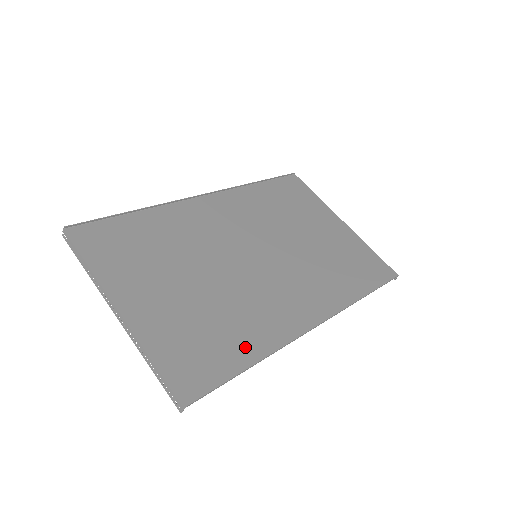
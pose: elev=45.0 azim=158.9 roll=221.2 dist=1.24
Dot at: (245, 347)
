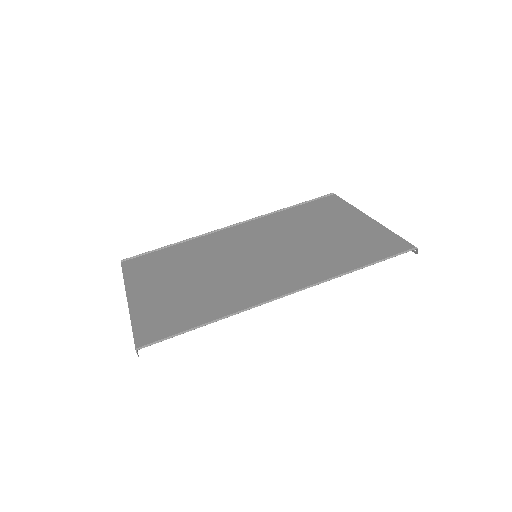
Dot at: (207, 314)
